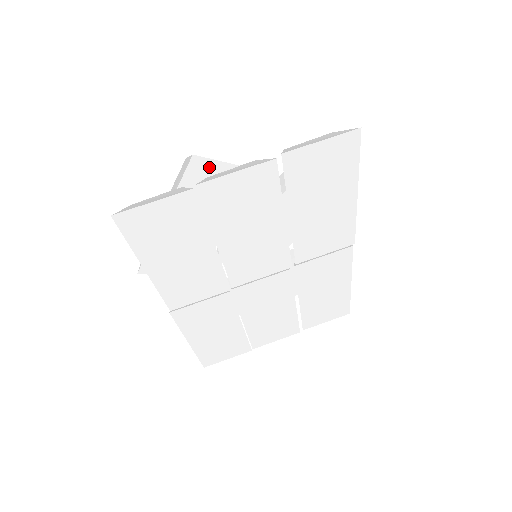
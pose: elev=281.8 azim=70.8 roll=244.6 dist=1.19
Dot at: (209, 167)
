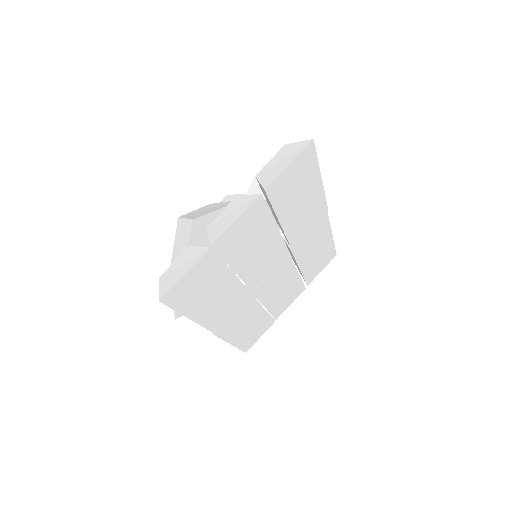
Dot at: (206, 220)
